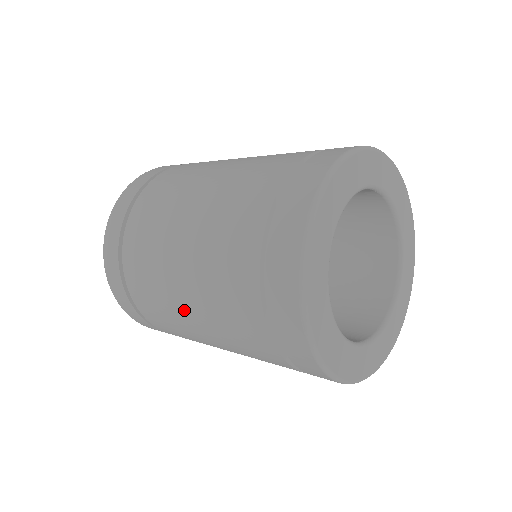
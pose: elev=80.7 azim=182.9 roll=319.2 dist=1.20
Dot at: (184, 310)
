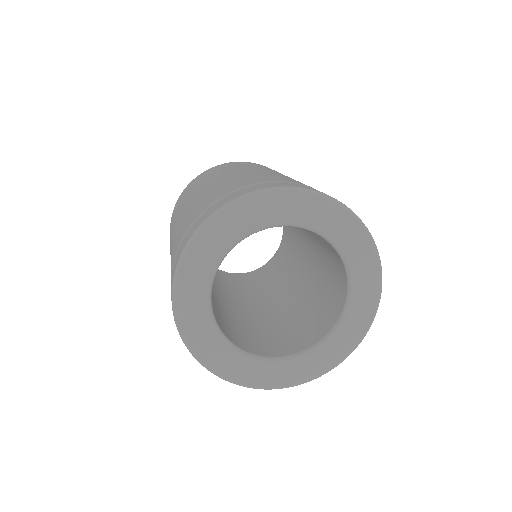
Dot at: occluded
